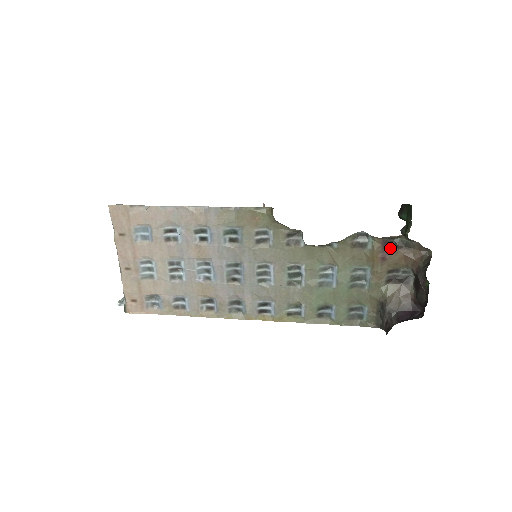
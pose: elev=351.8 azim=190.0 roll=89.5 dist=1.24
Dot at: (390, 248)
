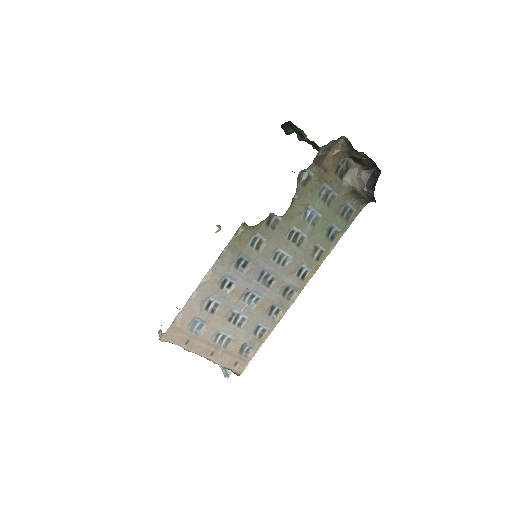
Dot at: (322, 161)
